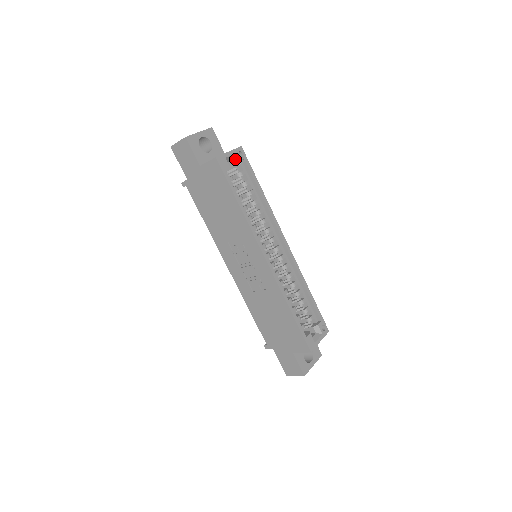
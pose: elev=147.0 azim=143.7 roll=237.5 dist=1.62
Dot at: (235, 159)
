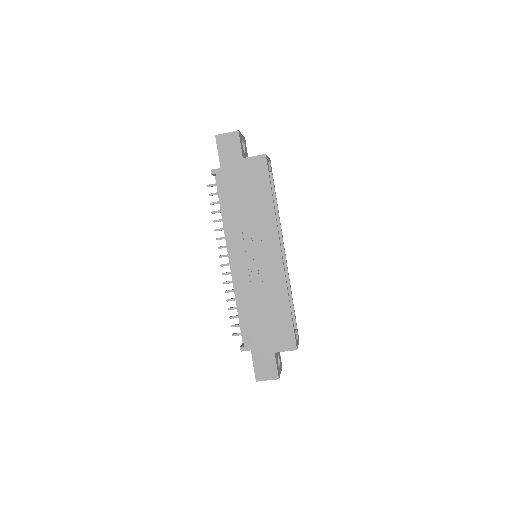
Dot at: occluded
